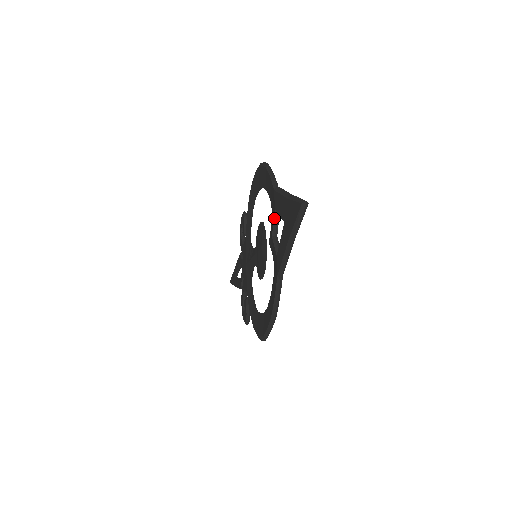
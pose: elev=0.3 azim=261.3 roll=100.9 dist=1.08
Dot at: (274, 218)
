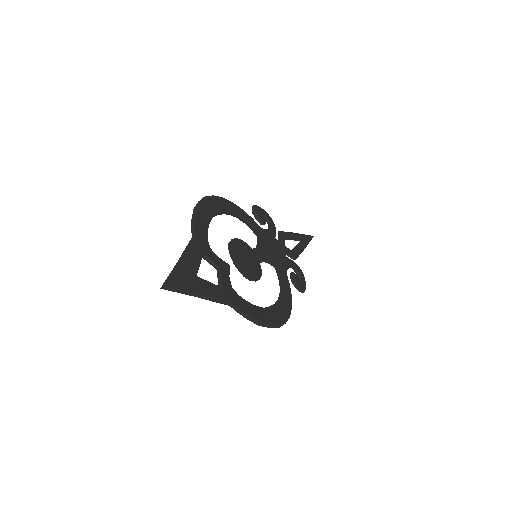
Dot at: (206, 260)
